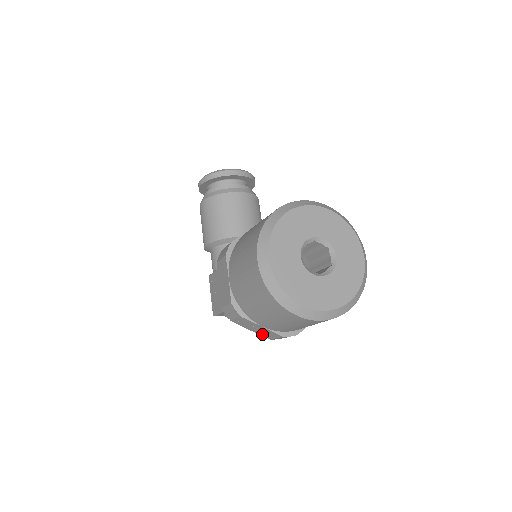
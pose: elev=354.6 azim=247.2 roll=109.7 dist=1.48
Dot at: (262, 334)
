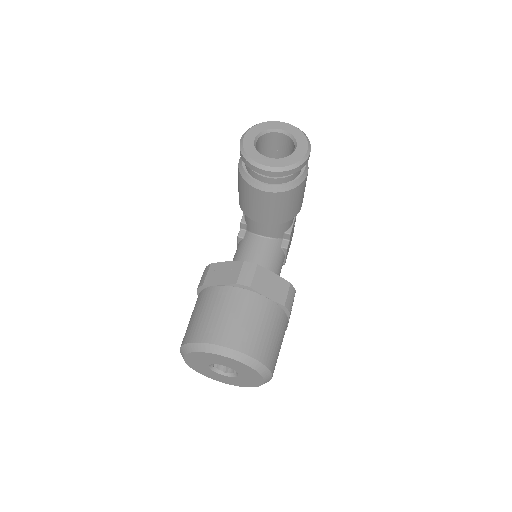
Dot at: occluded
